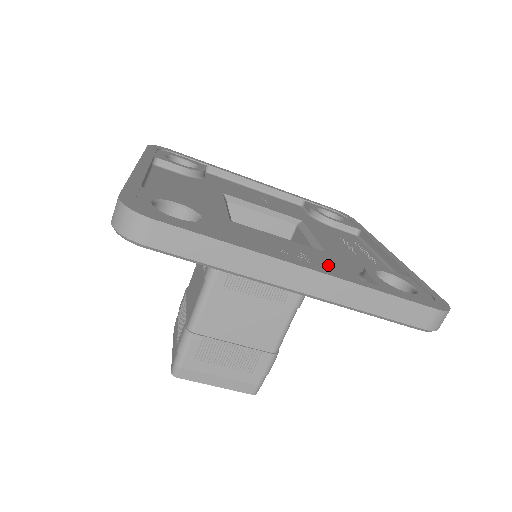
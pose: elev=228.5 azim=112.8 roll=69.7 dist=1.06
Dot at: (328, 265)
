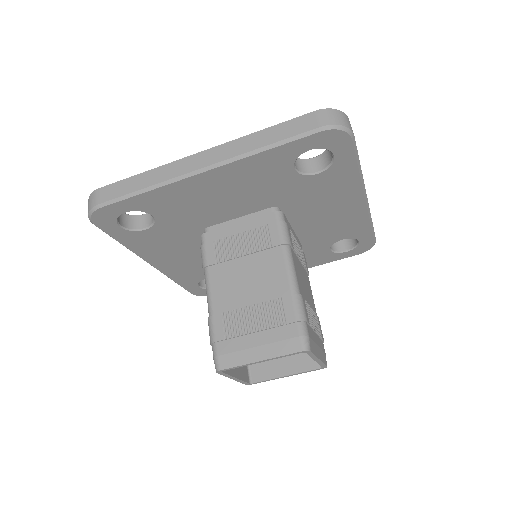
Dot at: occluded
